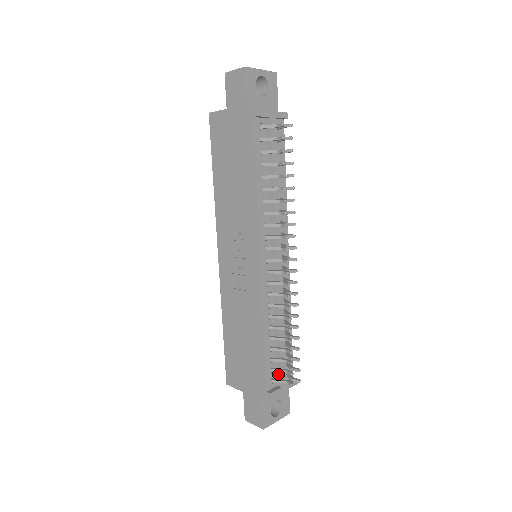
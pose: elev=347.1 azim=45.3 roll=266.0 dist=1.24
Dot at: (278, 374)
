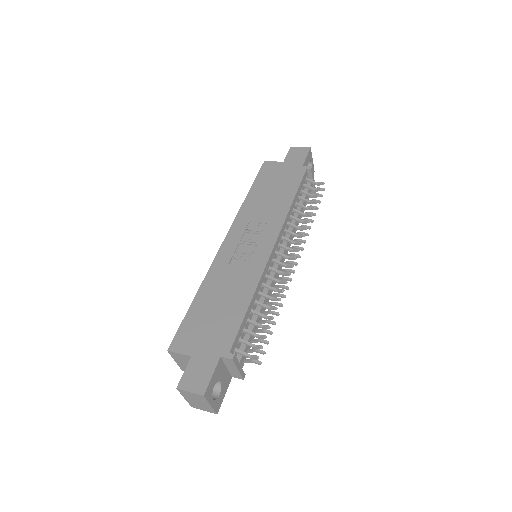
Dot at: (240, 349)
